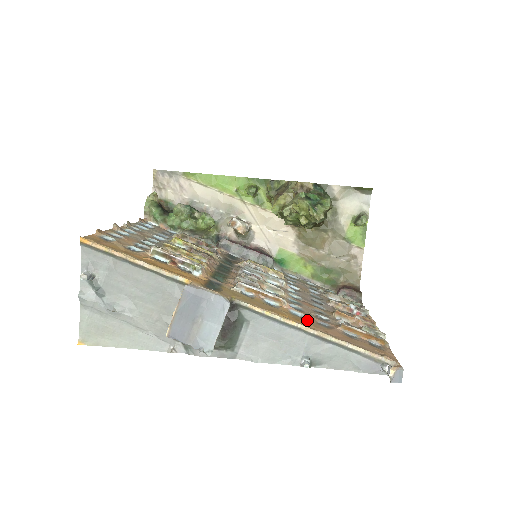
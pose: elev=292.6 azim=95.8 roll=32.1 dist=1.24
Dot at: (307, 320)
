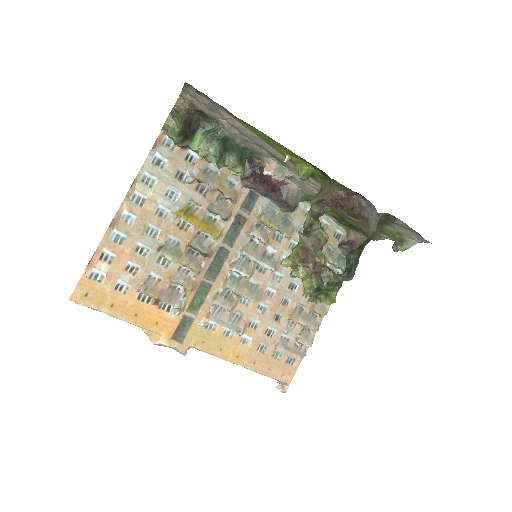
Dot at: (248, 350)
